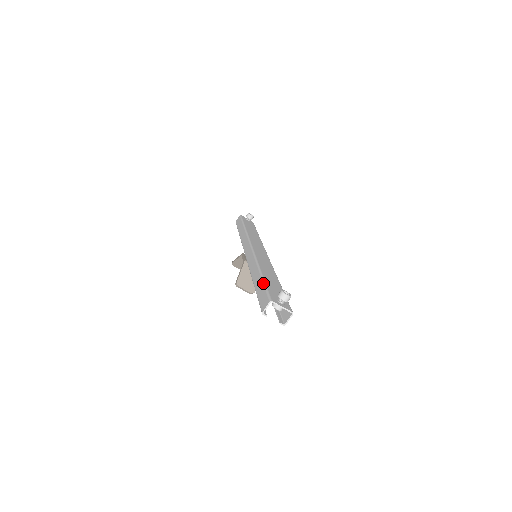
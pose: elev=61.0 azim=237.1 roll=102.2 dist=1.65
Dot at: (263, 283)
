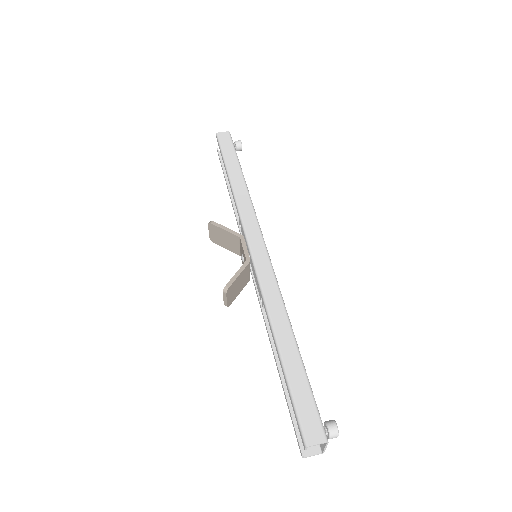
Dot at: (307, 378)
